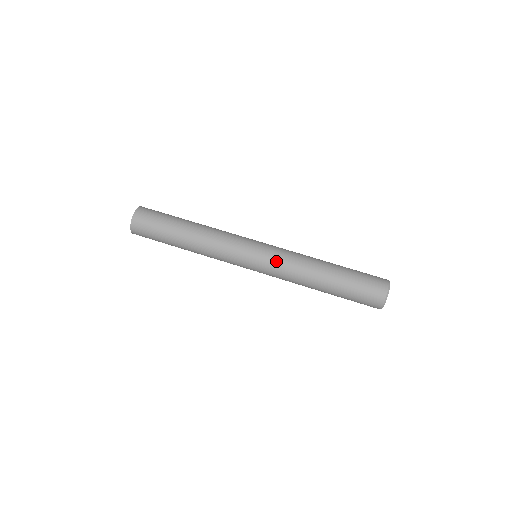
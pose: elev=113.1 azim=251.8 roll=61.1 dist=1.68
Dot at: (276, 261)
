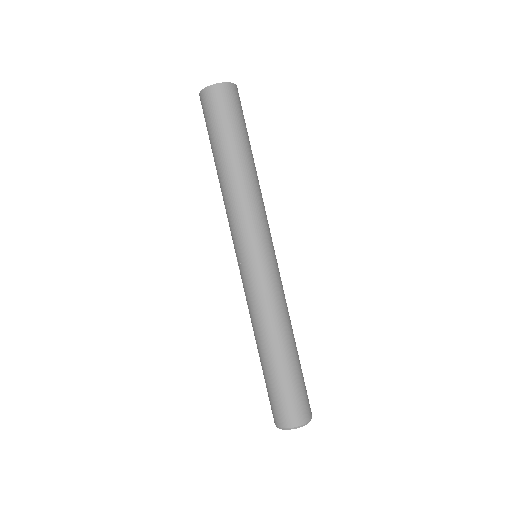
Dot at: (272, 283)
